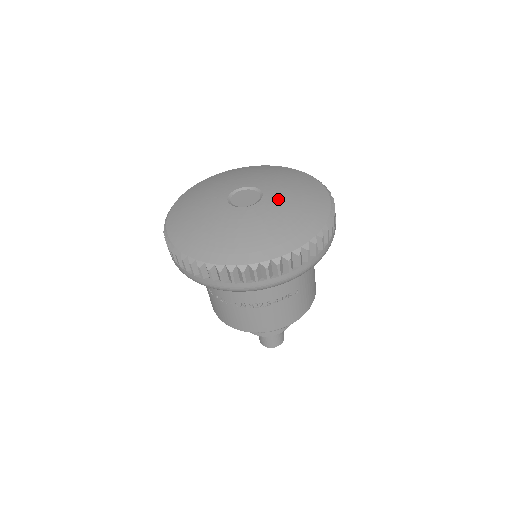
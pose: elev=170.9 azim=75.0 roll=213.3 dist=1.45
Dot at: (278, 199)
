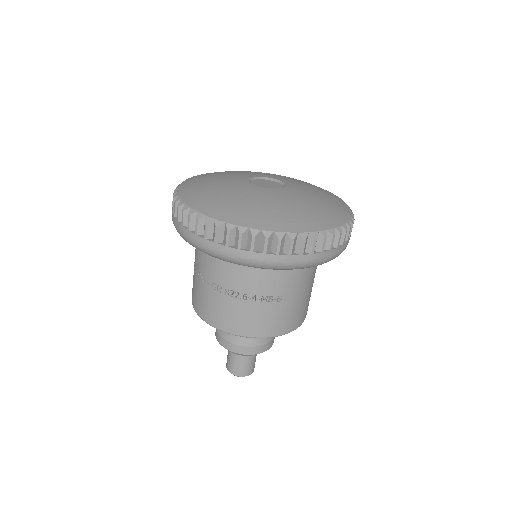
Dot at: (298, 194)
